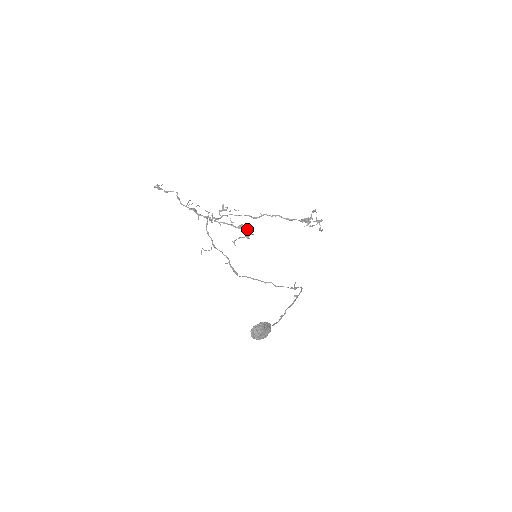
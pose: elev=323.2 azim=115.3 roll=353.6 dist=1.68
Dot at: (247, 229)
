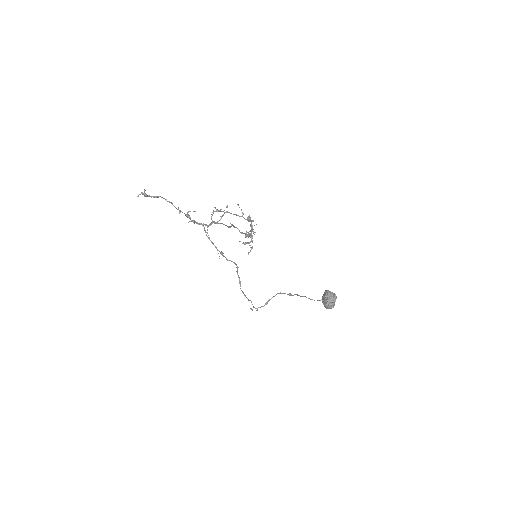
Dot at: (252, 221)
